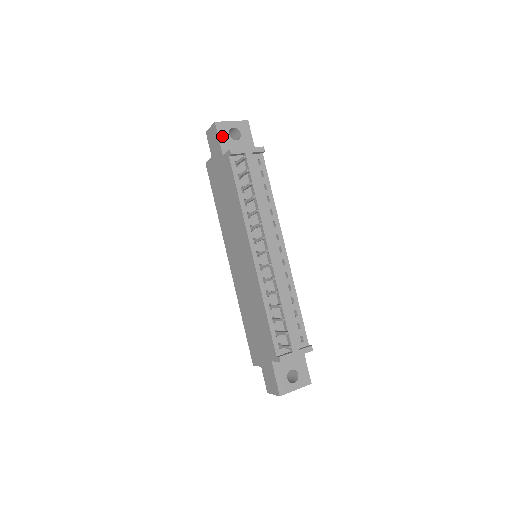
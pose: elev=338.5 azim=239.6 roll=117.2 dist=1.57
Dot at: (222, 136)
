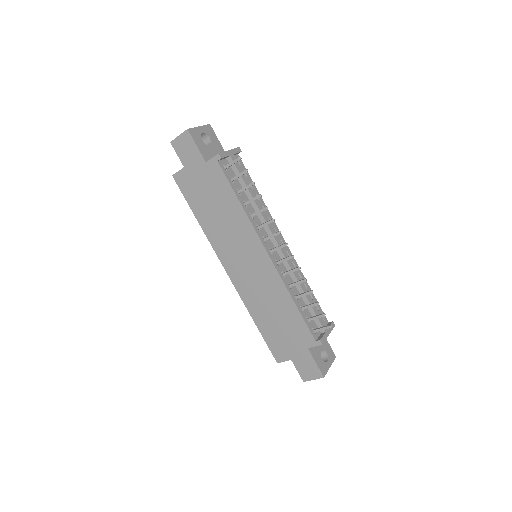
Dot at: (198, 143)
